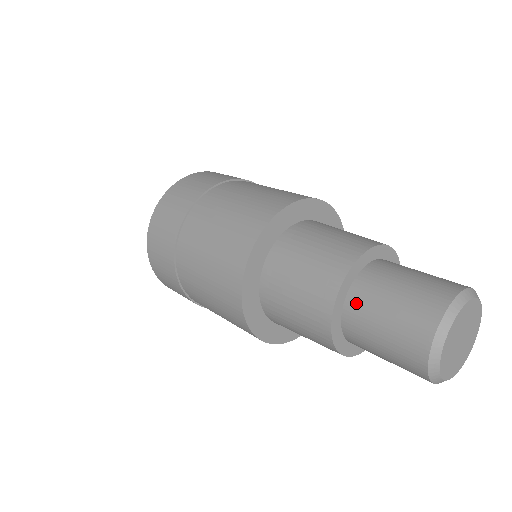
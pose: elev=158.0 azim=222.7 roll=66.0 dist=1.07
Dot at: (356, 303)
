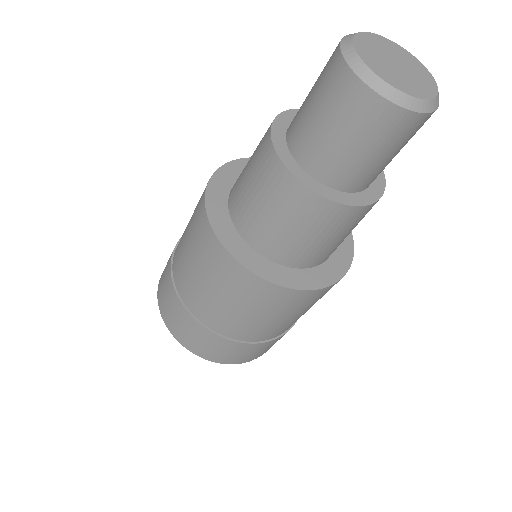
Dot at: occluded
